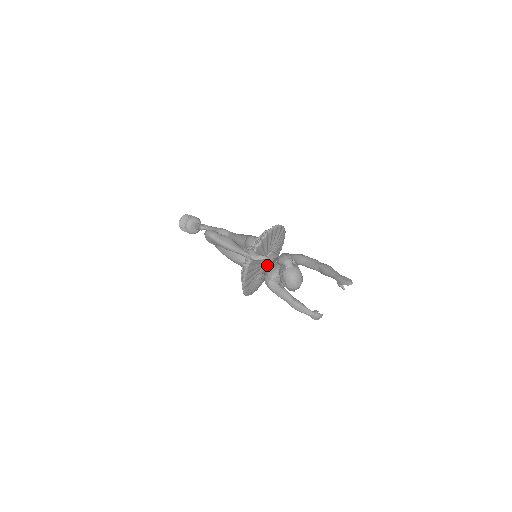
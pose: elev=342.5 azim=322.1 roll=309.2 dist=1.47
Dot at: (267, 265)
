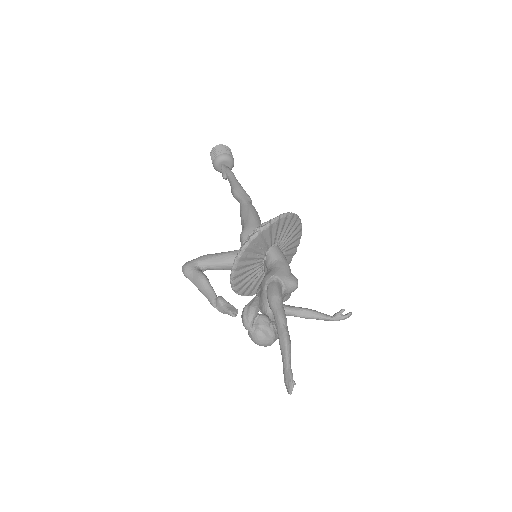
Dot at: occluded
